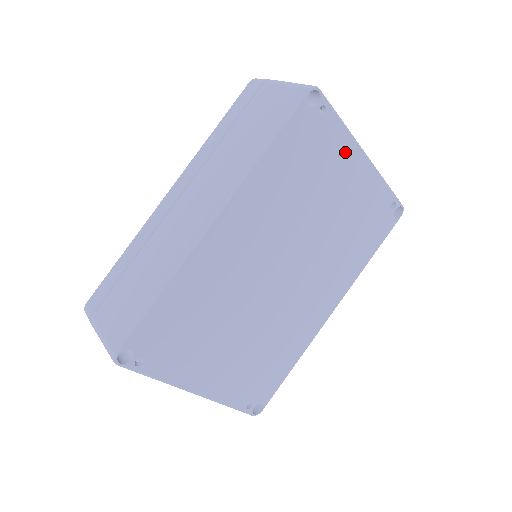
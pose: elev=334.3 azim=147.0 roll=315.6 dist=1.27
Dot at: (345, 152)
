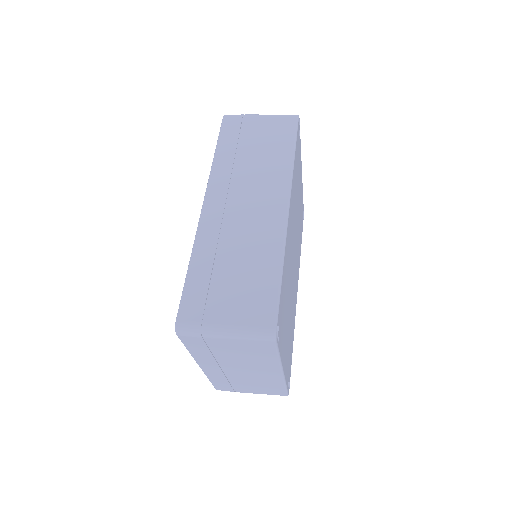
Dot at: (300, 165)
